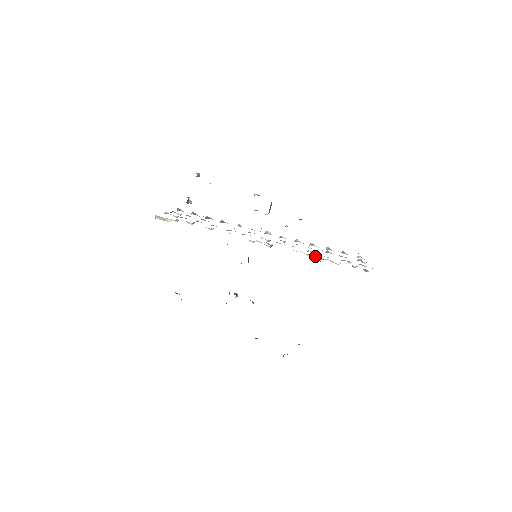
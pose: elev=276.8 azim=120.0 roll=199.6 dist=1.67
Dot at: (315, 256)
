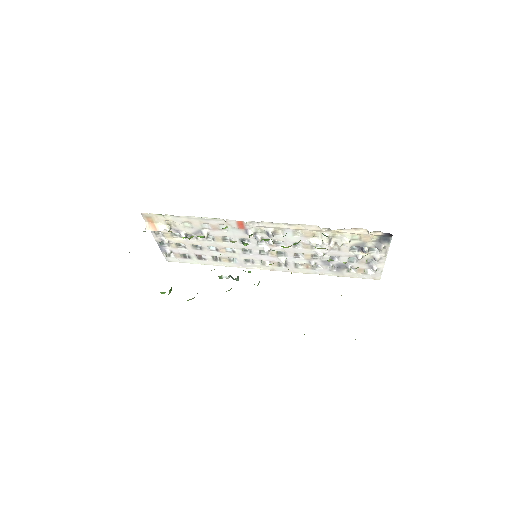
Dot at: (321, 241)
